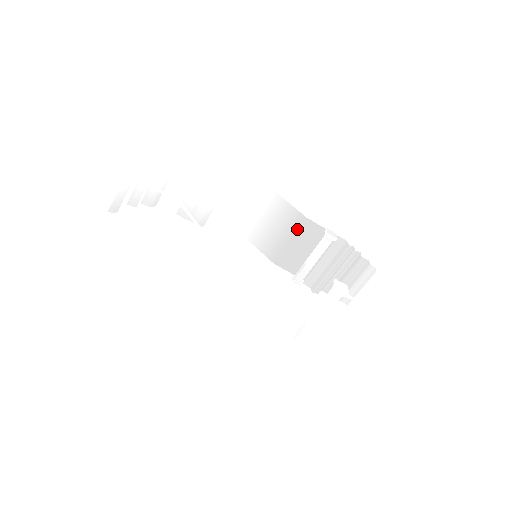
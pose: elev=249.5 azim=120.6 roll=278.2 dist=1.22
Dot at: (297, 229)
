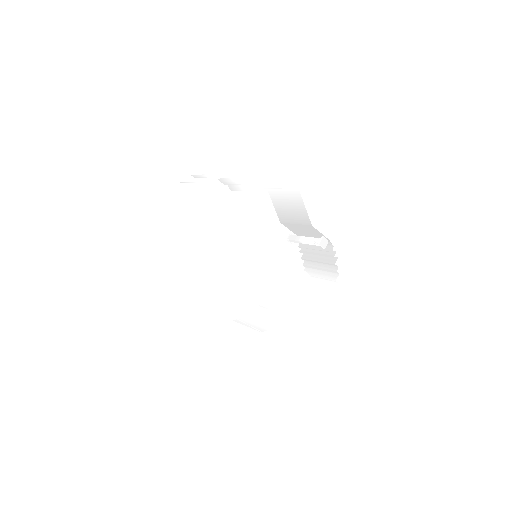
Dot at: (303, 224)
